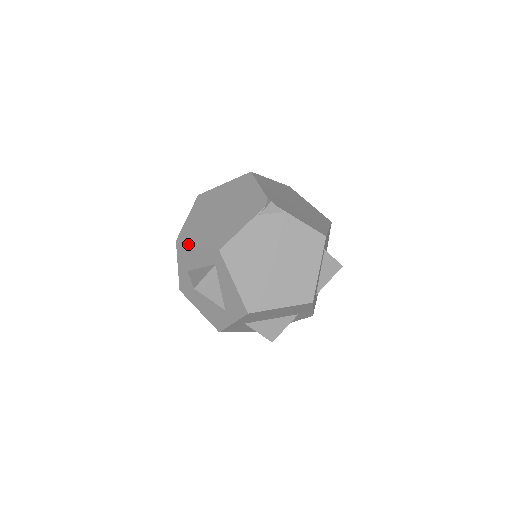
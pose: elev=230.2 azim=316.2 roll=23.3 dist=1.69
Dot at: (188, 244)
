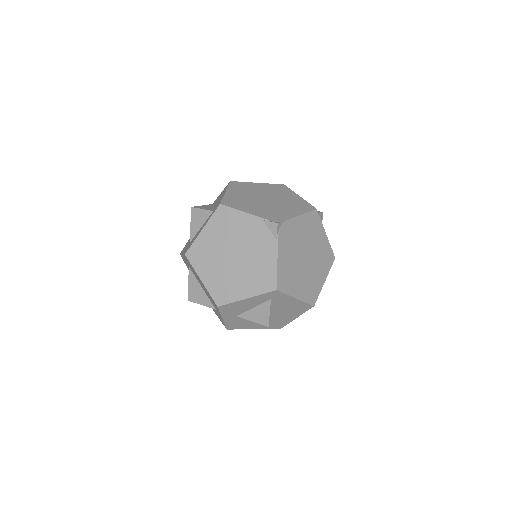
Dot at: (227, 188)
